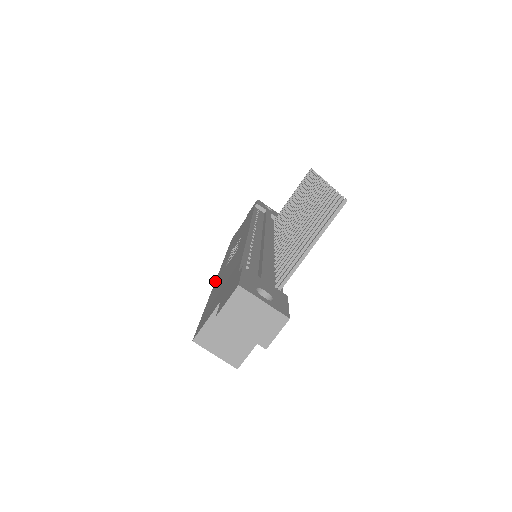
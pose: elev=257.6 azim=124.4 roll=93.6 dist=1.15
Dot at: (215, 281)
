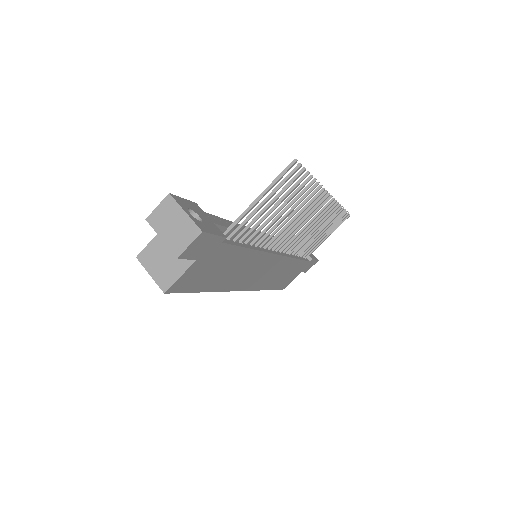
Dot at: occluded
